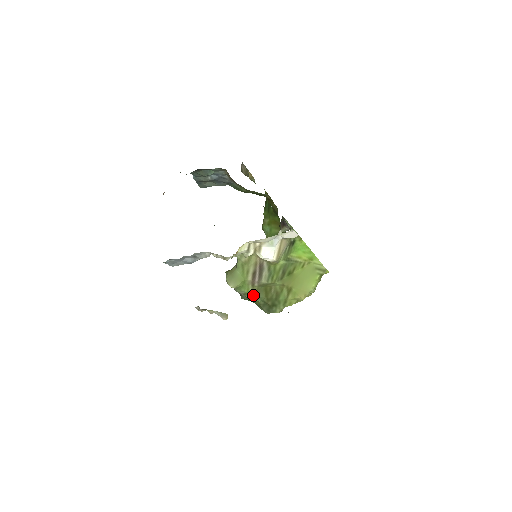
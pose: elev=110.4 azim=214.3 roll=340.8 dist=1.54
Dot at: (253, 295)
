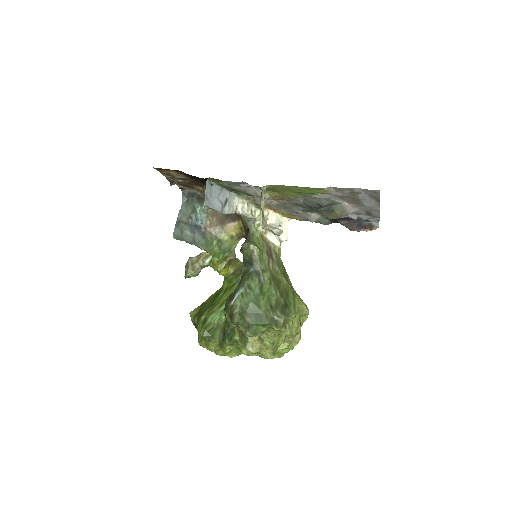
Dot at: (270, 276)
